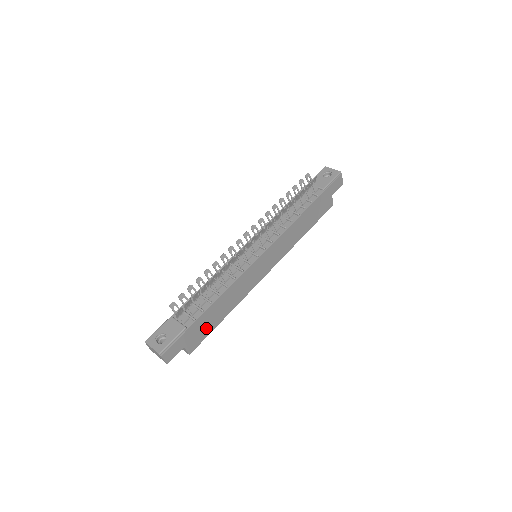
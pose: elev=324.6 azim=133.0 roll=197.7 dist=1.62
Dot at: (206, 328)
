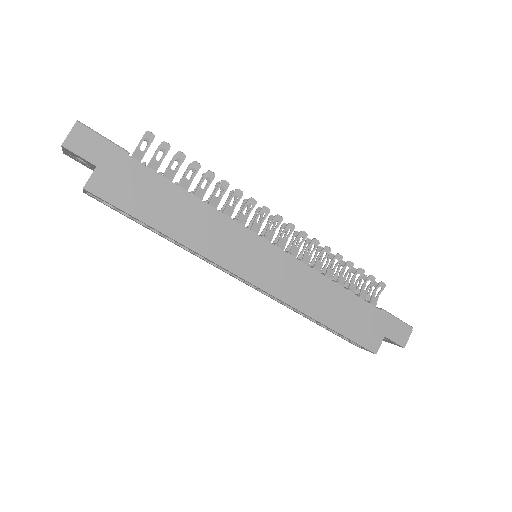
Dot at: (135, 198)
